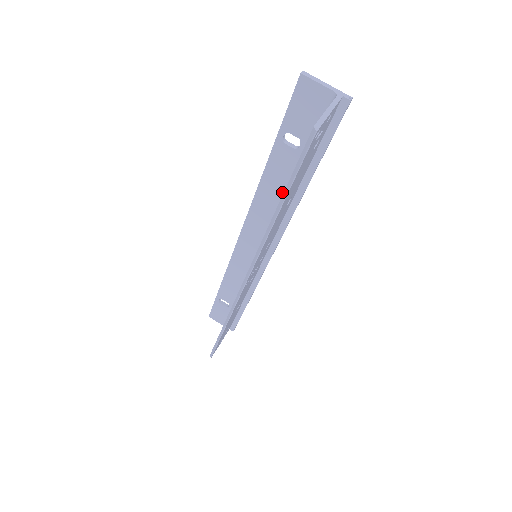
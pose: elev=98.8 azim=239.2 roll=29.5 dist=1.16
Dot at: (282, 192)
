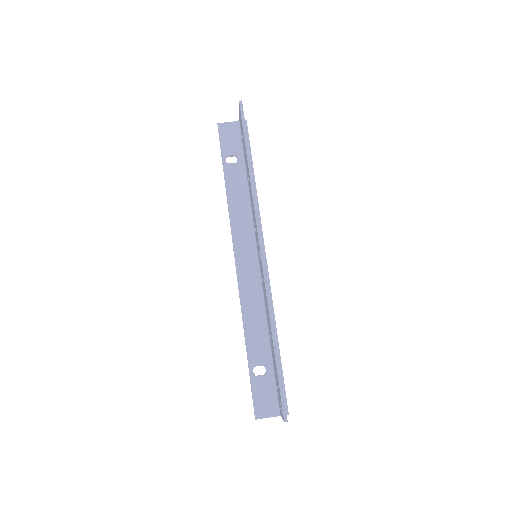
Dot at: (244, 196)
